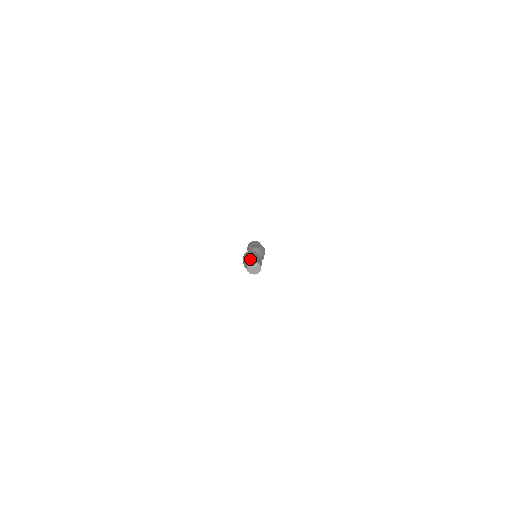
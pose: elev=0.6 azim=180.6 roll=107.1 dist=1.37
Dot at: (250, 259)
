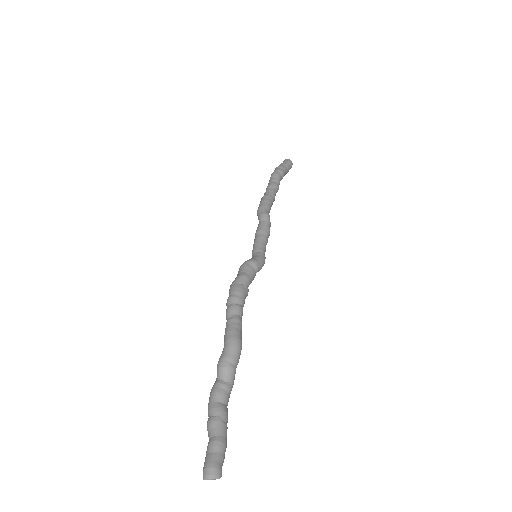
Dot at: (206, 451)
